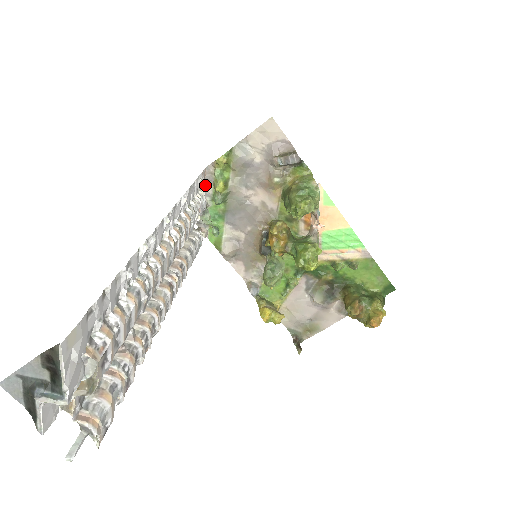
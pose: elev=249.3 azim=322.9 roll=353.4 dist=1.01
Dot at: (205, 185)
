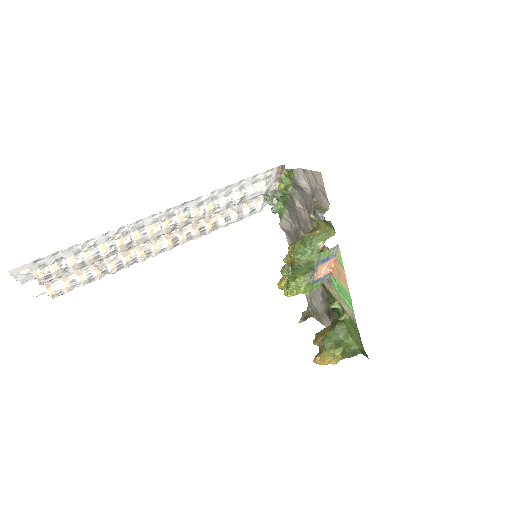
Dot at: occluded
